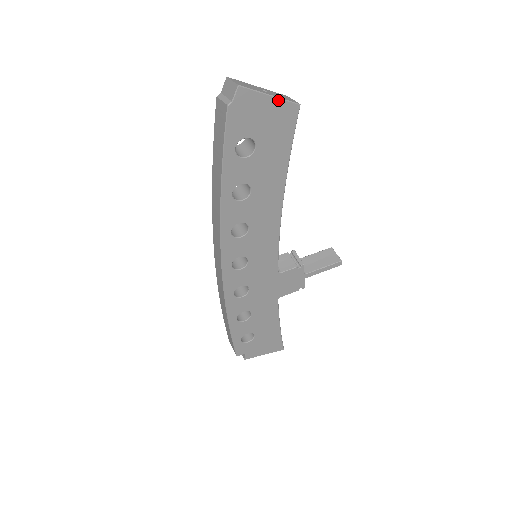
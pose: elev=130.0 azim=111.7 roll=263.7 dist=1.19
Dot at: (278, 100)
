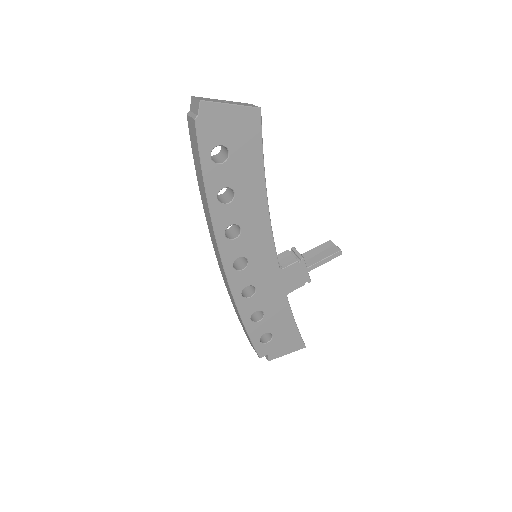
Dot at: (239, 107)
